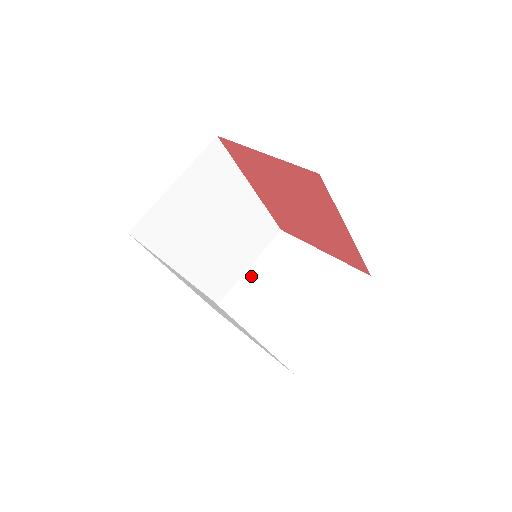
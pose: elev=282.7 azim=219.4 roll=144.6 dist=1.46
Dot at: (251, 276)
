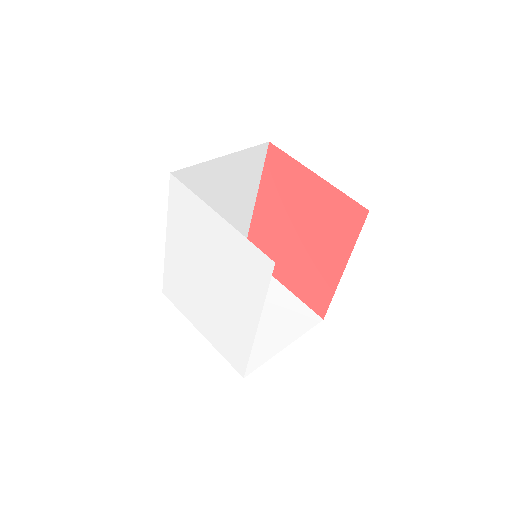
Dot at: occluded
